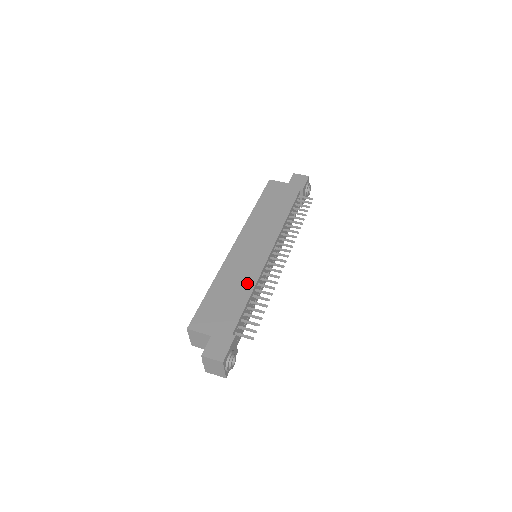
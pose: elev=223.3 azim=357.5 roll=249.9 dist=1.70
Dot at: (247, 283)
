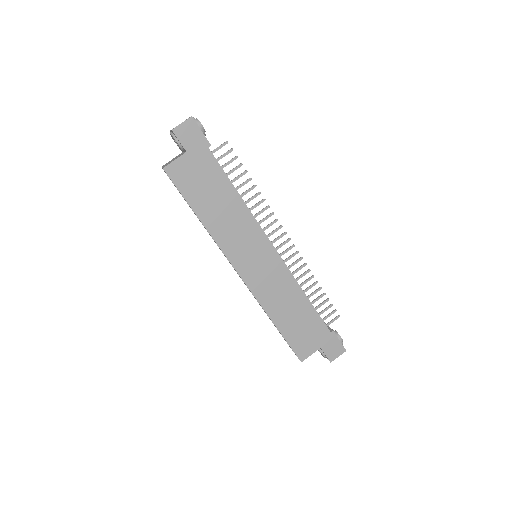
Dot at: (294, 293)
